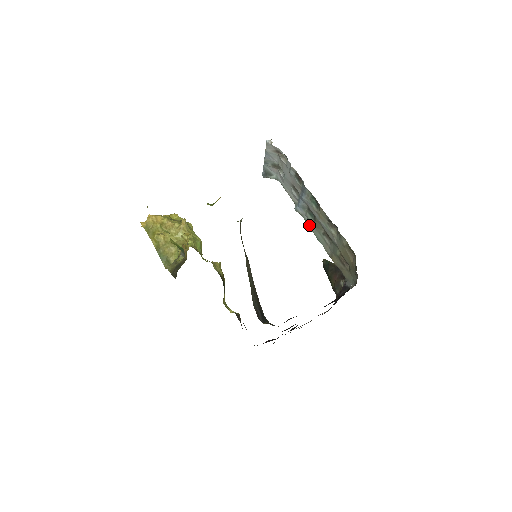
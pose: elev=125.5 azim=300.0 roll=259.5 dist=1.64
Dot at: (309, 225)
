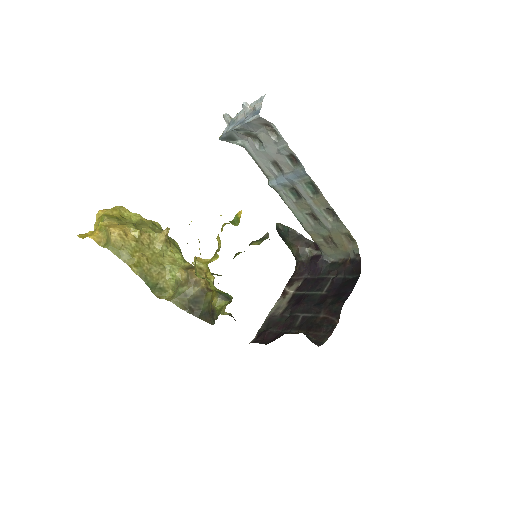
Dot at: (287, 202)
